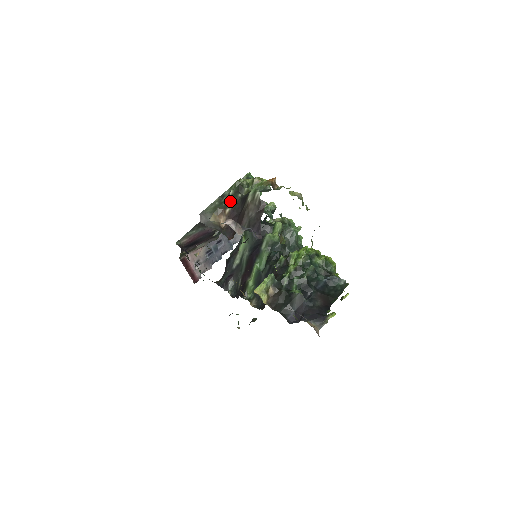
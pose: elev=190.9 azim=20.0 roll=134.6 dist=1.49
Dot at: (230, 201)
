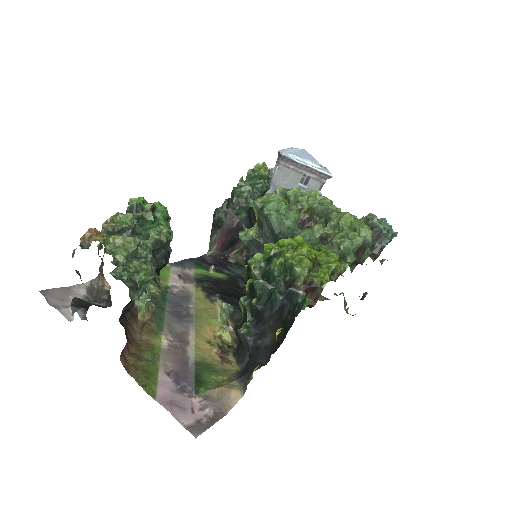
Dot at: (101, 258)
